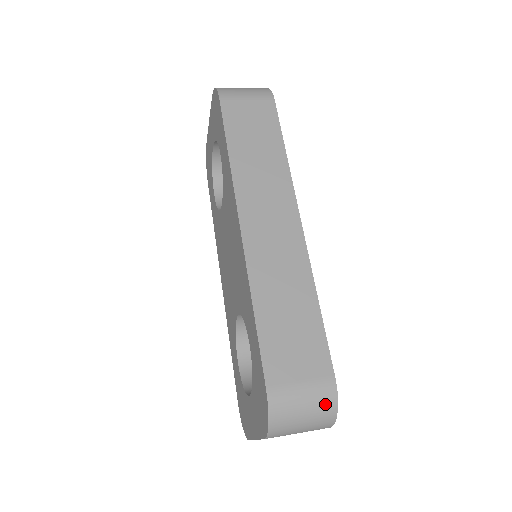
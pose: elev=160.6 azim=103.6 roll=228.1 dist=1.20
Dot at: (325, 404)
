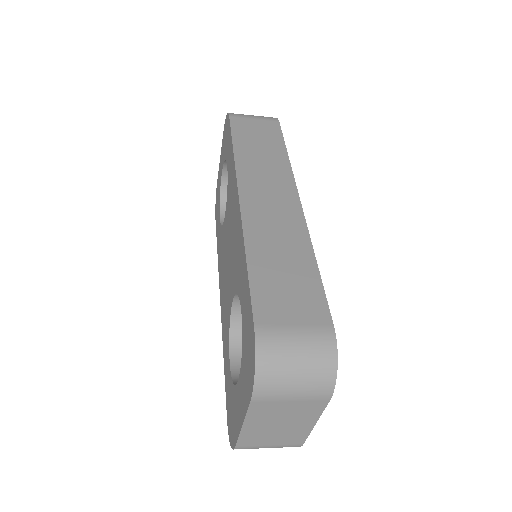
Dot at: (322, 353)
